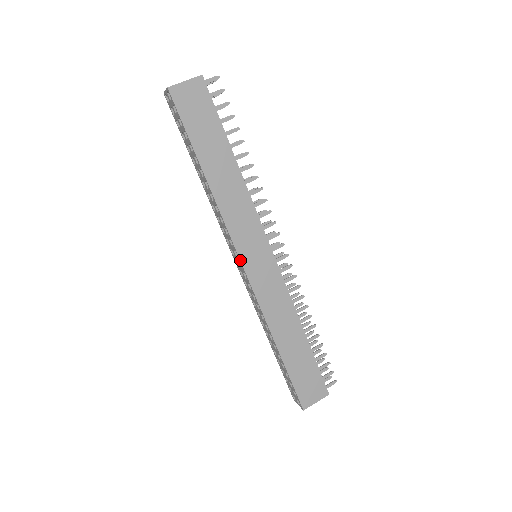
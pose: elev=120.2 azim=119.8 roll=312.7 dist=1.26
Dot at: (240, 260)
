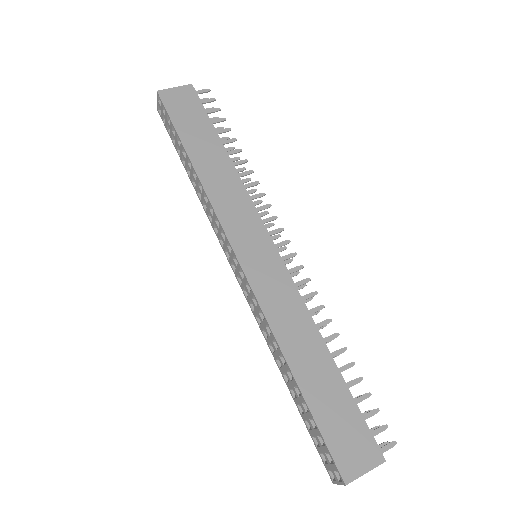
Dot at: (233, 250)
